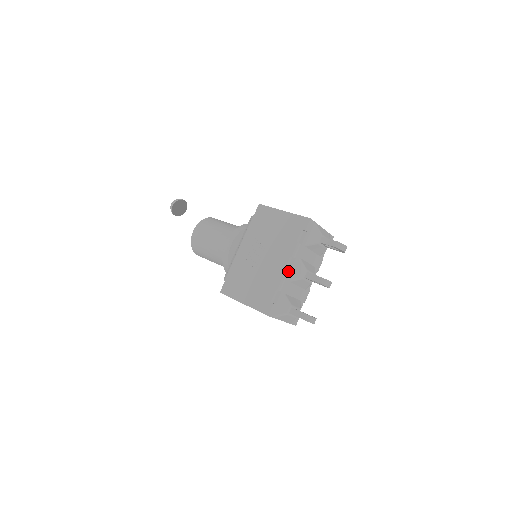
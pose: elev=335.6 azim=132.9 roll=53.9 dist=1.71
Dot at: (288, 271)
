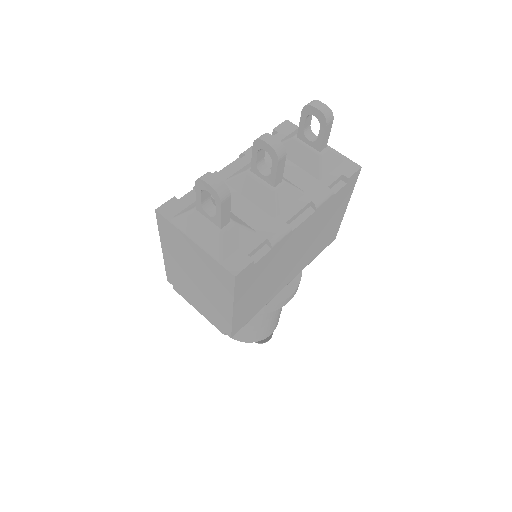
Dot at: (227, 170)
